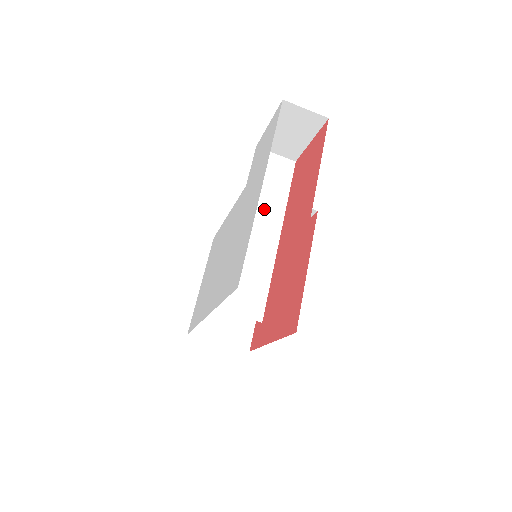
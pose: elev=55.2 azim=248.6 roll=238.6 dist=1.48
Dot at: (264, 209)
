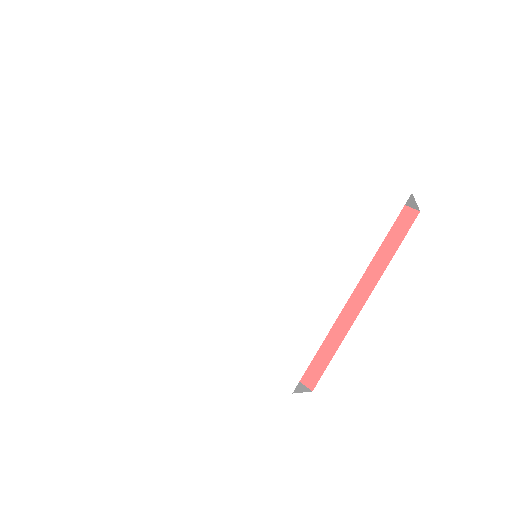
Dot at: occluded
